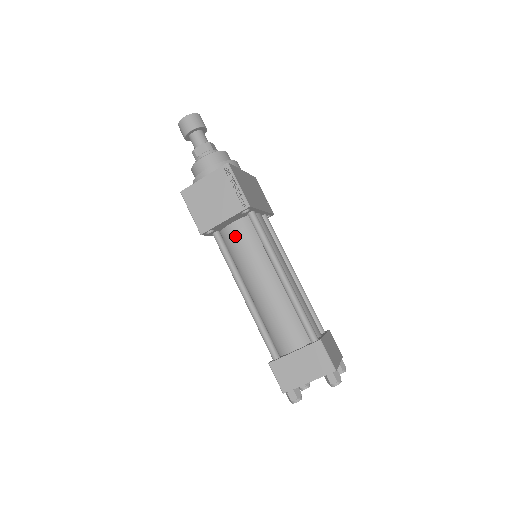
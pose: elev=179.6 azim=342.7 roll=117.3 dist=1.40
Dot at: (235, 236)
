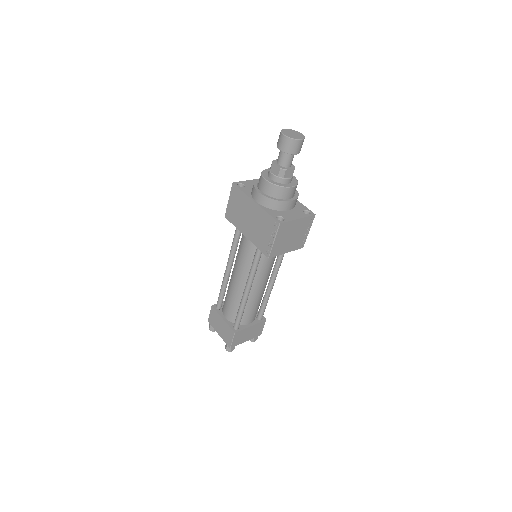
Dot at: occluded
